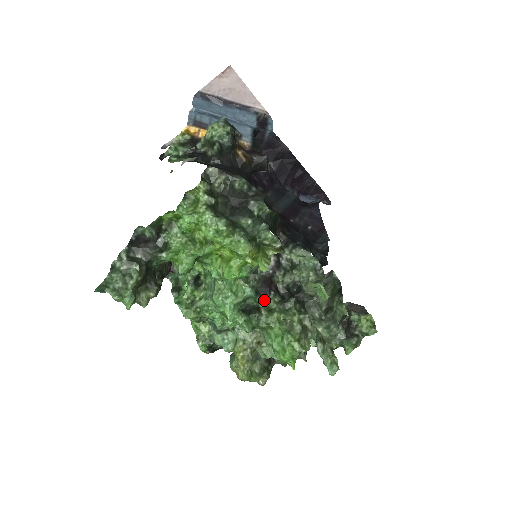
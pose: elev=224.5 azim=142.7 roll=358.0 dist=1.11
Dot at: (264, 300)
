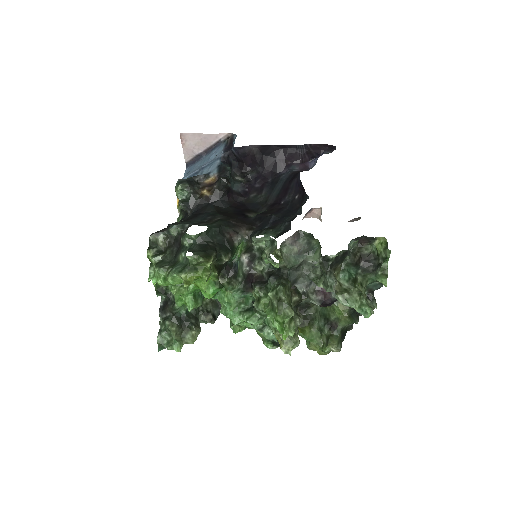
Dot at: (253, 293)
